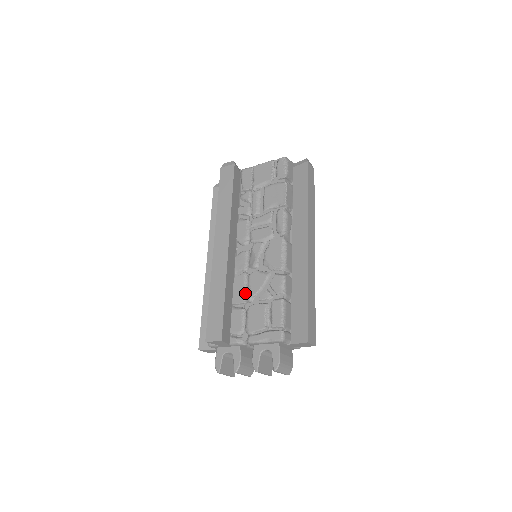
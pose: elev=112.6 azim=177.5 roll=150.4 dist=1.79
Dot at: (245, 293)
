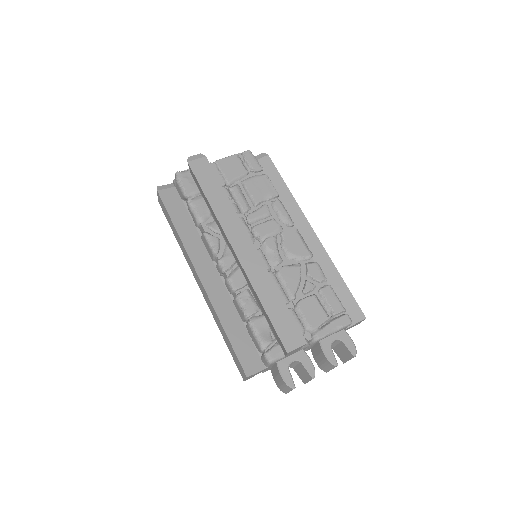
Dot at: (284, 292)
